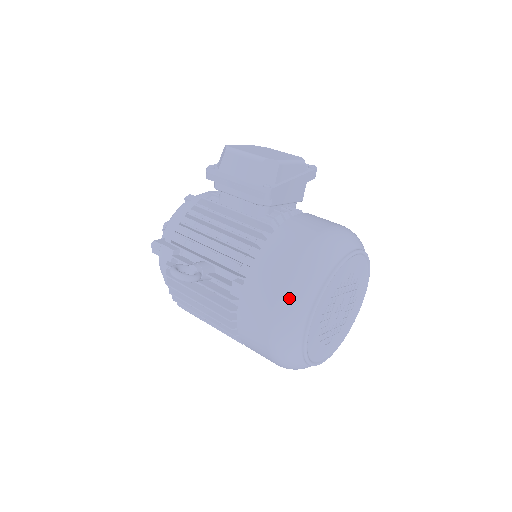
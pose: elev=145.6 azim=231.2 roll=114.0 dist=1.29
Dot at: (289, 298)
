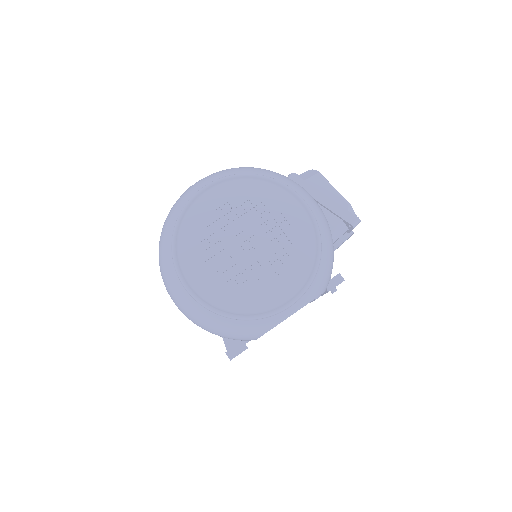
Dot at: (214, 173)
